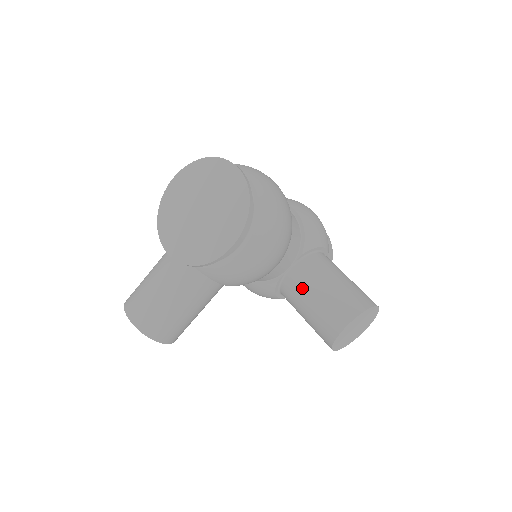
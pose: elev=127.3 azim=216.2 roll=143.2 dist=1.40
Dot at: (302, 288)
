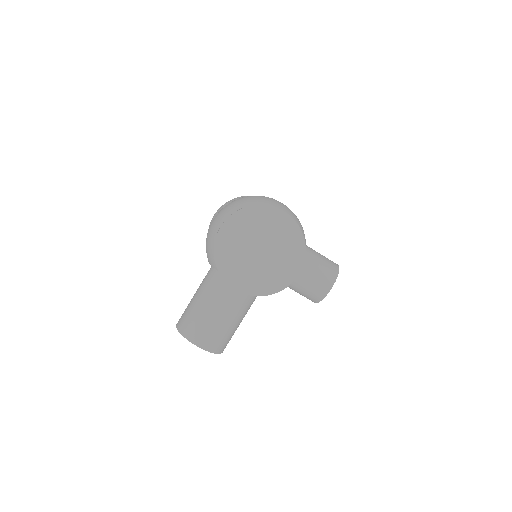
Dot at: occluded
